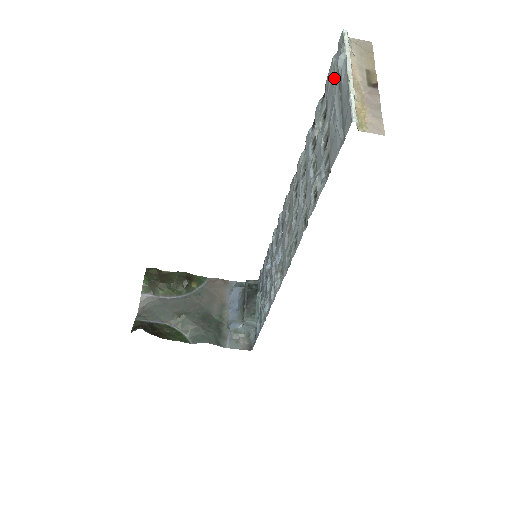
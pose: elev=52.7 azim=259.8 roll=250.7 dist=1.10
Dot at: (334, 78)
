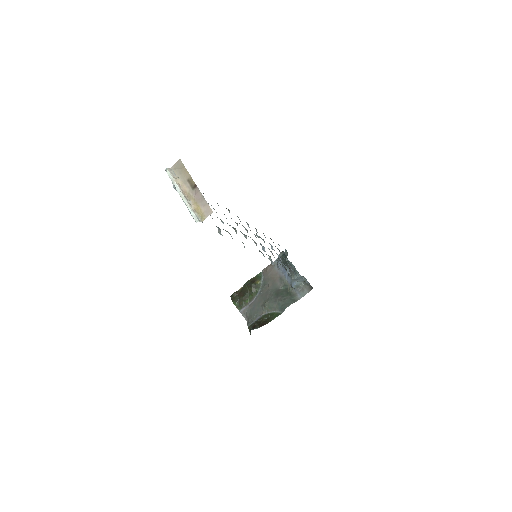
Dot at: occluded
